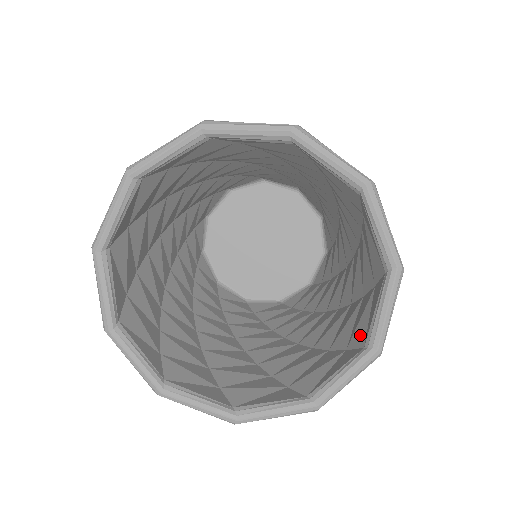
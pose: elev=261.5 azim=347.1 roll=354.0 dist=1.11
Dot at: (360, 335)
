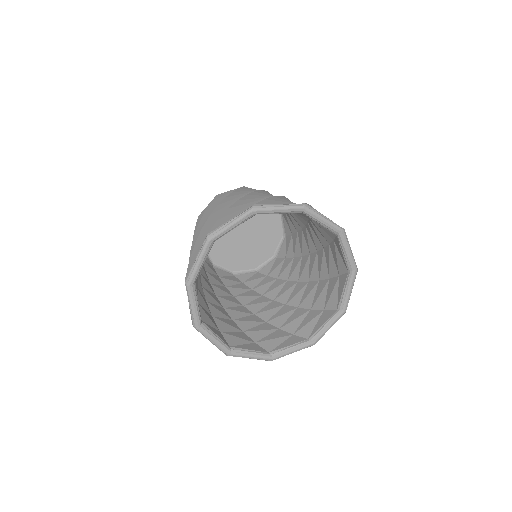
Dot at: (342, 267)
